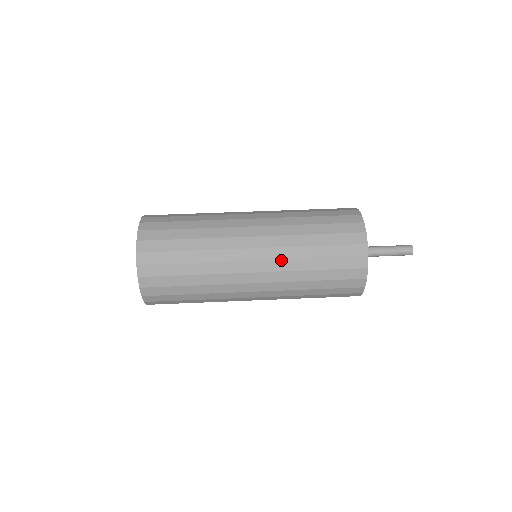
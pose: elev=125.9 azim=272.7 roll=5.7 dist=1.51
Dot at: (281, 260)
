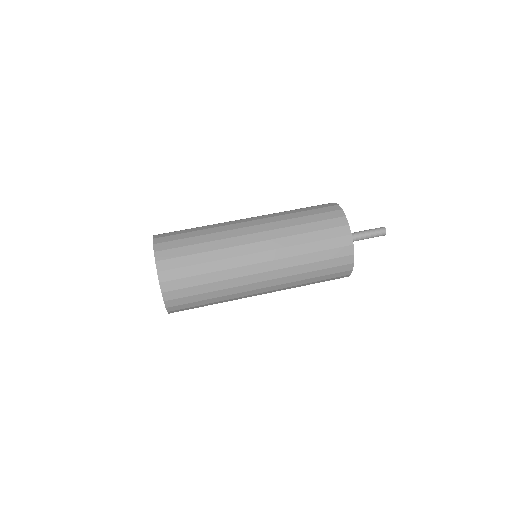
Dot at: (273, 222)
